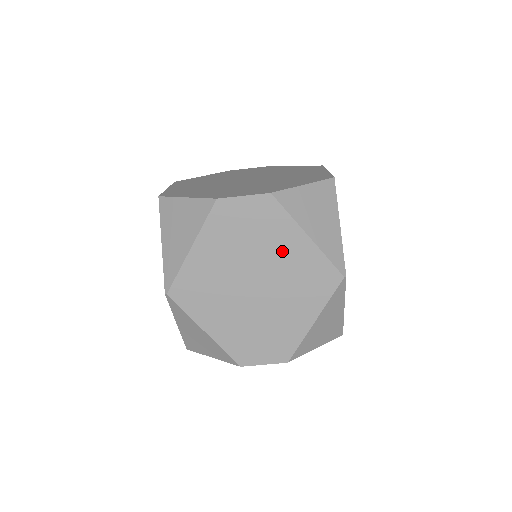
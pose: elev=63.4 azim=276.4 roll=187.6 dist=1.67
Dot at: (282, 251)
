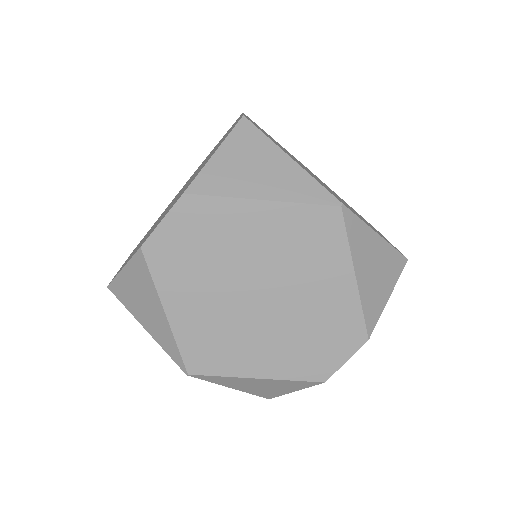
Dot at: (252, 239)
